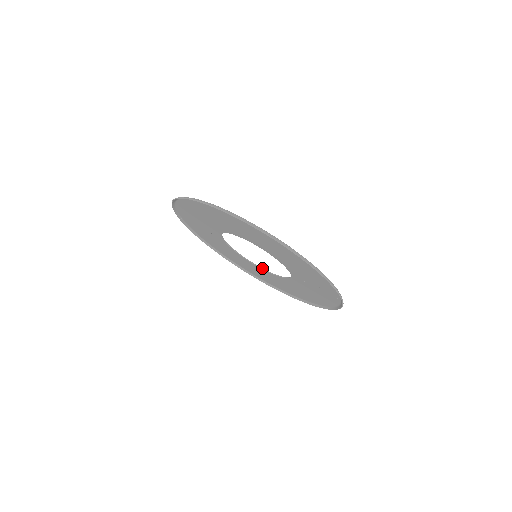
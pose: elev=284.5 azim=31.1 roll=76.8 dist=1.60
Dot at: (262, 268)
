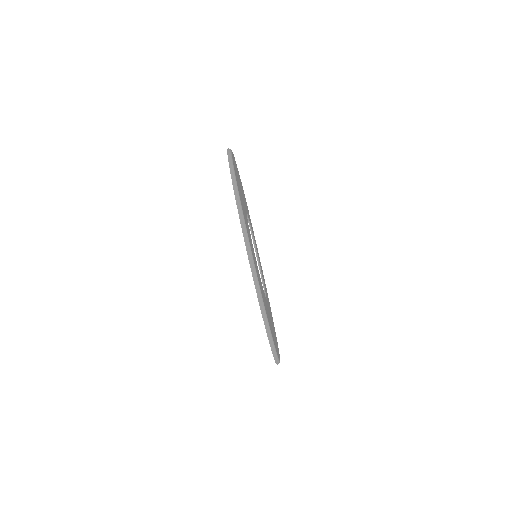
Dot at: occluded
